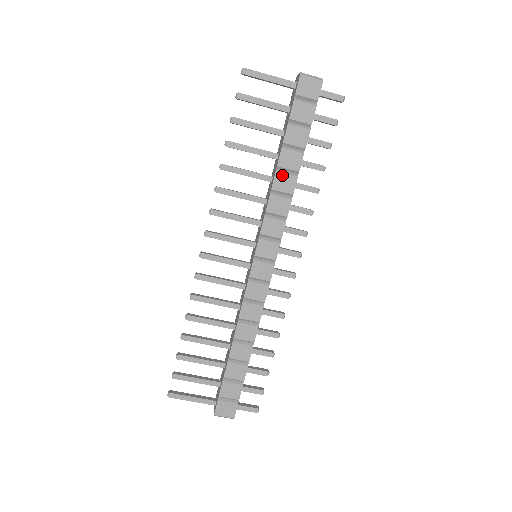
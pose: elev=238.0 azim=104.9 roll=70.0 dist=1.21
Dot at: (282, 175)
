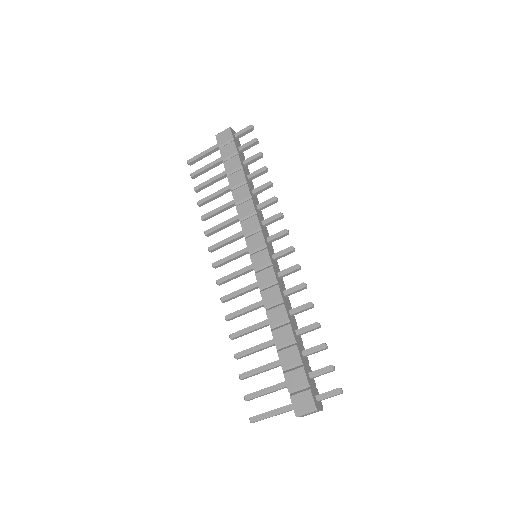
Dot at: (237, 191)
